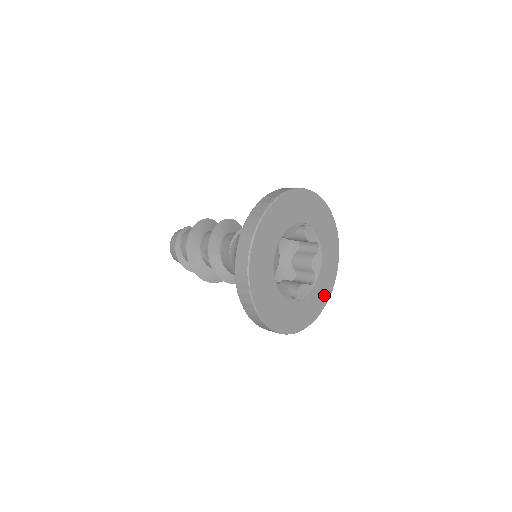
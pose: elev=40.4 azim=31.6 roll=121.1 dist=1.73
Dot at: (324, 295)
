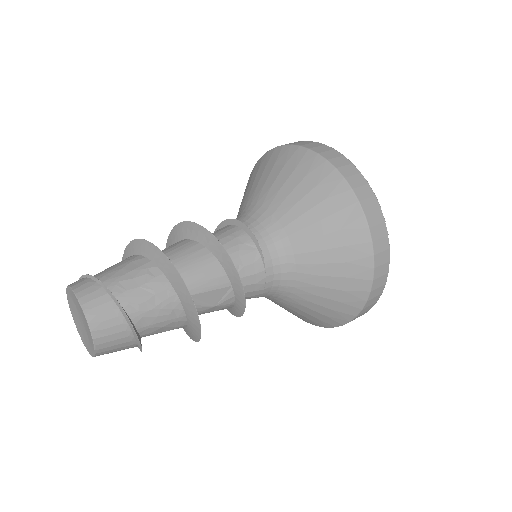
Dot at: occluded
